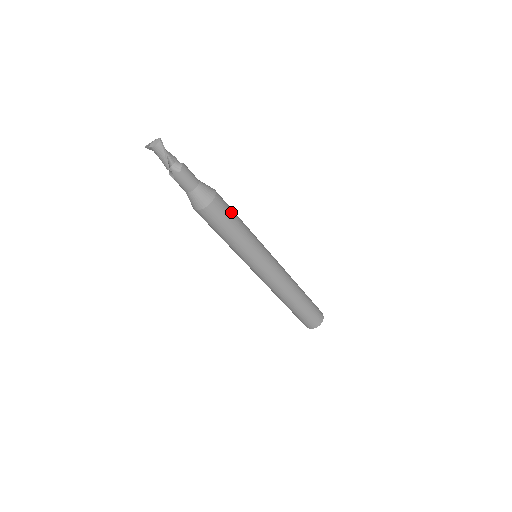
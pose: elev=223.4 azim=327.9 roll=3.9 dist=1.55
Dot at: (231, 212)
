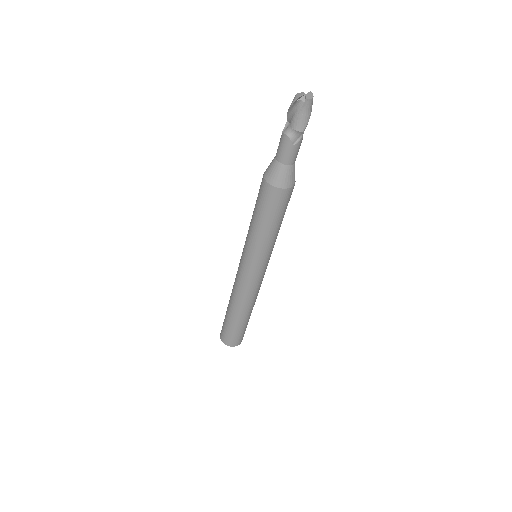
Dot at: occluded
